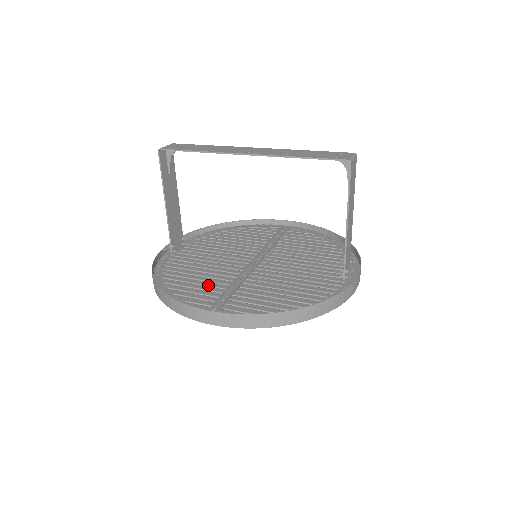
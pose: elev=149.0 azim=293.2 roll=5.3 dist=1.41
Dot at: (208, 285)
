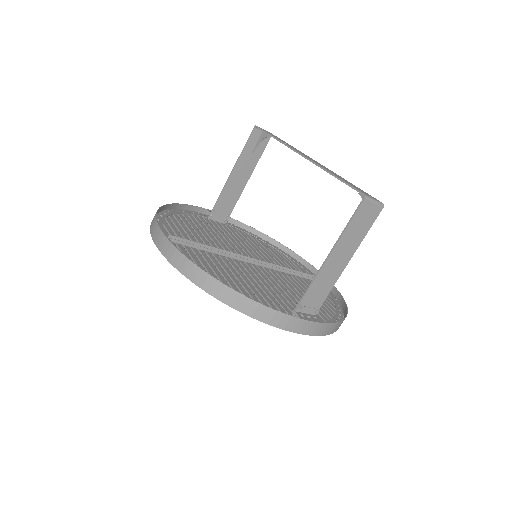
Dot at: (195, 236)
